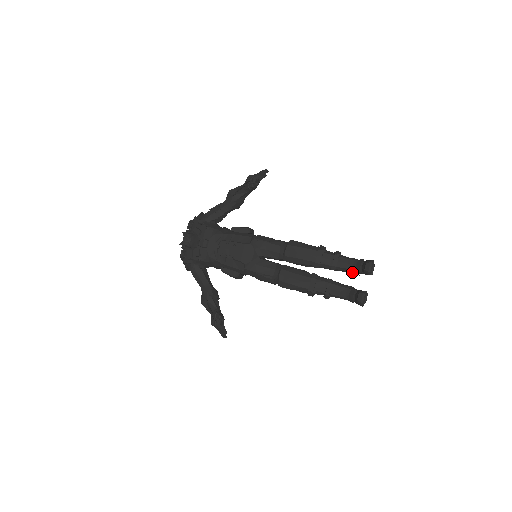
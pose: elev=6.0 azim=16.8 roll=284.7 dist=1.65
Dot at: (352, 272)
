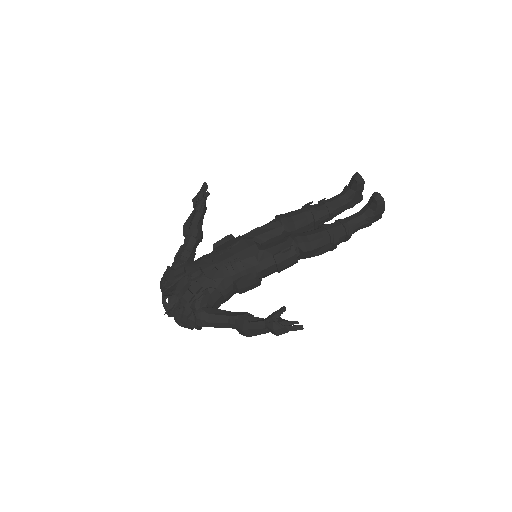
Dot at: (347, 203)
